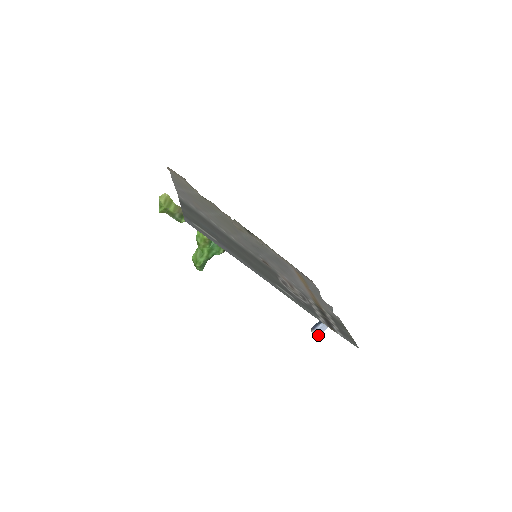
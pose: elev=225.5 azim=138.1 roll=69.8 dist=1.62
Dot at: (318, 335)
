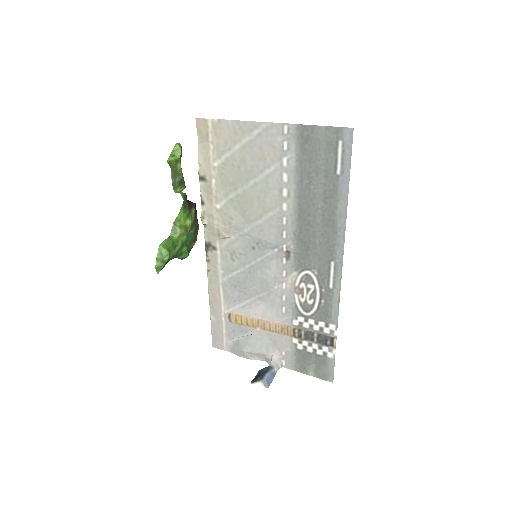
Dot at: (268, 385)
